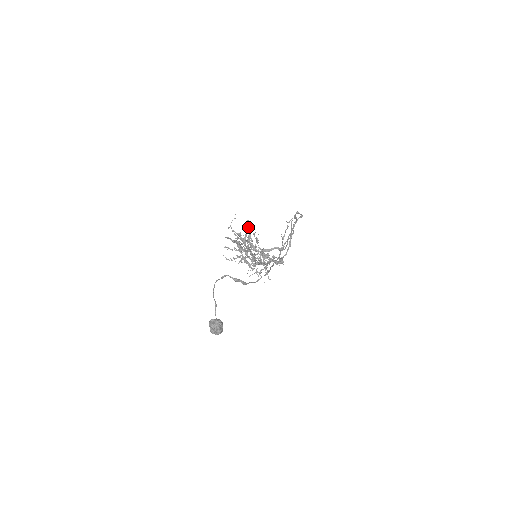
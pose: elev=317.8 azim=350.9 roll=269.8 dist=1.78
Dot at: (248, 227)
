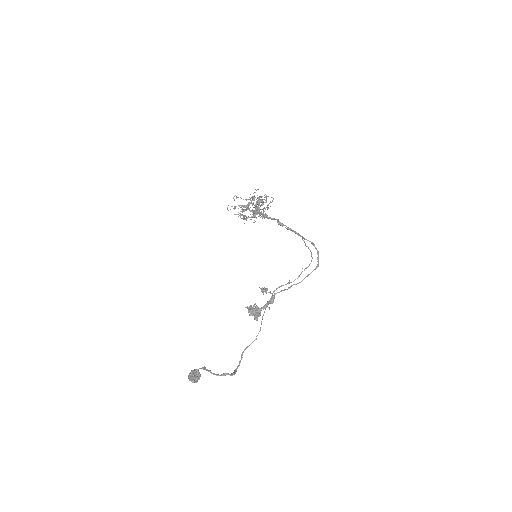
Dot at: occluded
